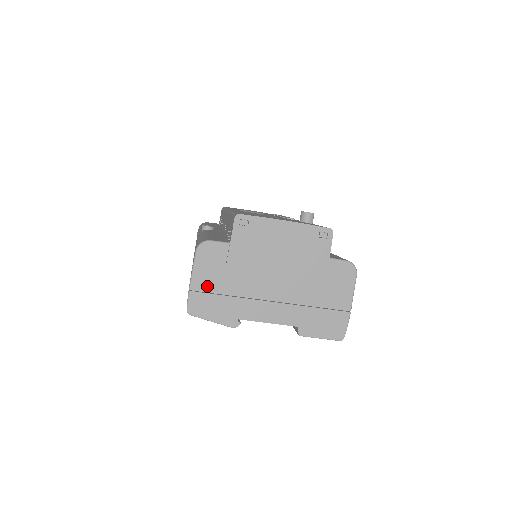
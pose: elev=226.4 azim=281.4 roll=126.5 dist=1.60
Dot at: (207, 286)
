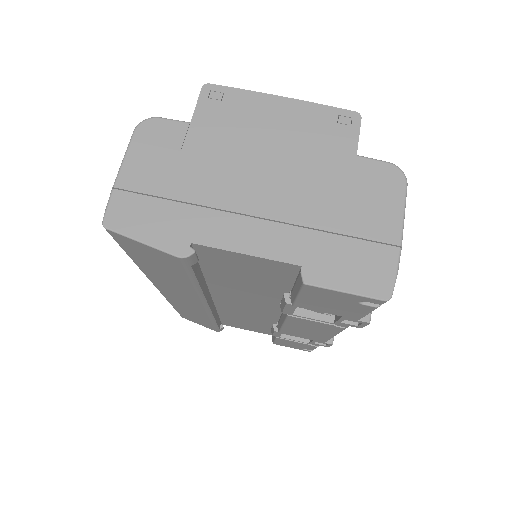
Dot at: (144, 183)
